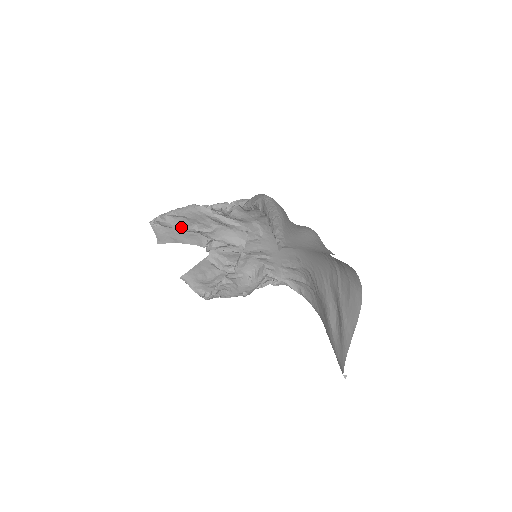
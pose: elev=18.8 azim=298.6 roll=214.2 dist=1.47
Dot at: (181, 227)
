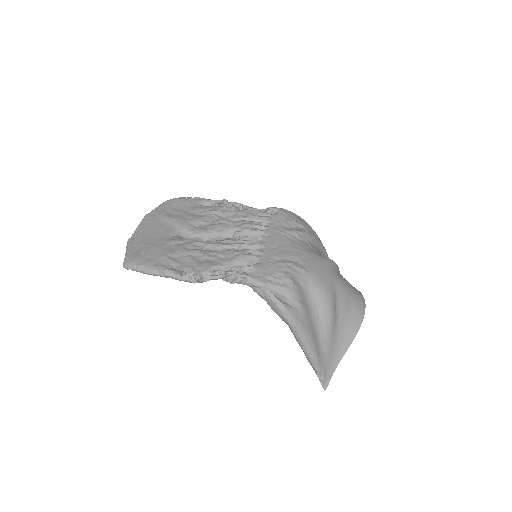
Dot at: occluded
